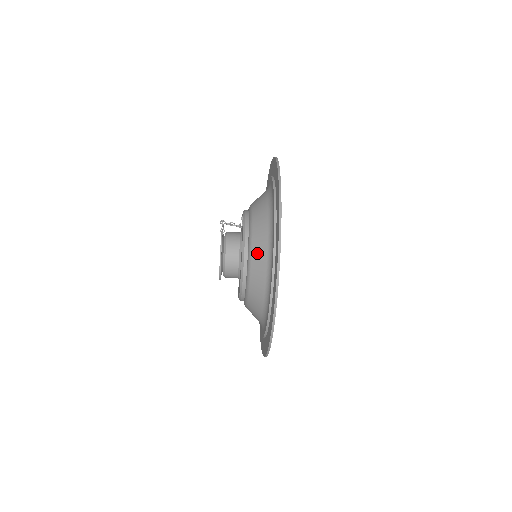
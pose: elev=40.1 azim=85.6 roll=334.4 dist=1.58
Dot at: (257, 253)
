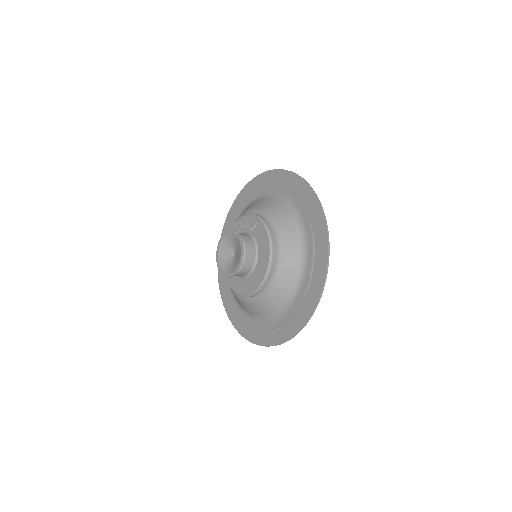
Dot at: (288, 259)
